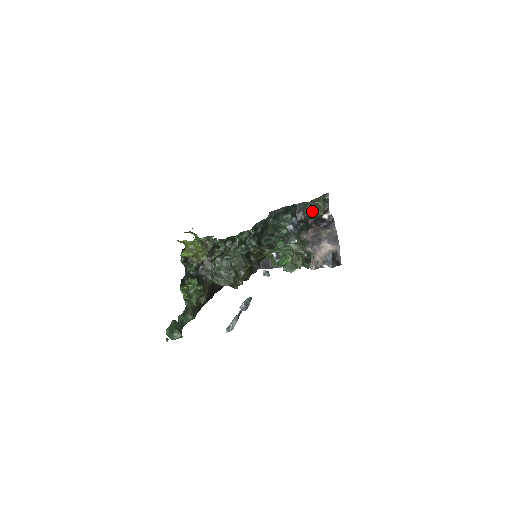
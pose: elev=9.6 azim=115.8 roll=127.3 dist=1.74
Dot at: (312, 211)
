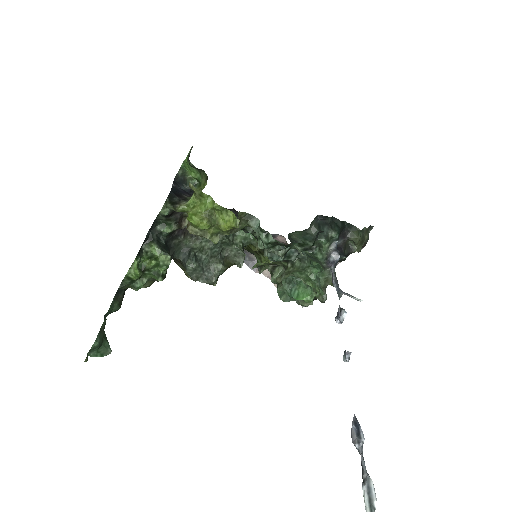
Dot at: (357, 244)
